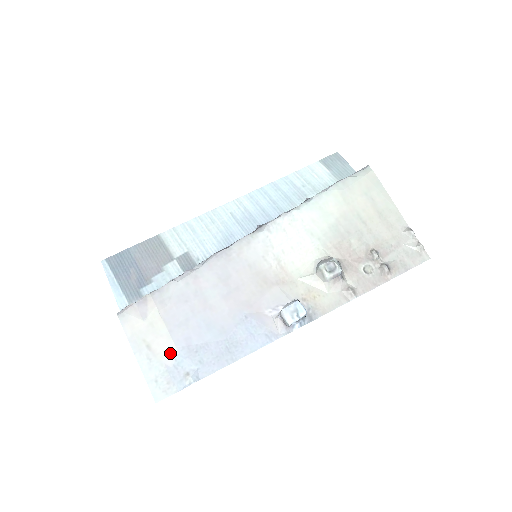
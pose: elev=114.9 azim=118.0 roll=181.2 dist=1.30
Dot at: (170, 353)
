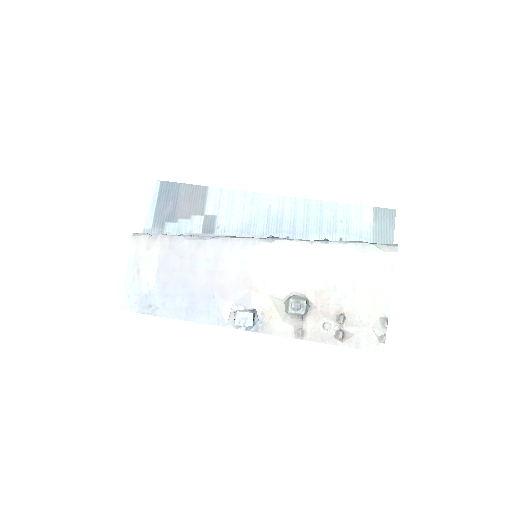
Dot at: (149, 285)
